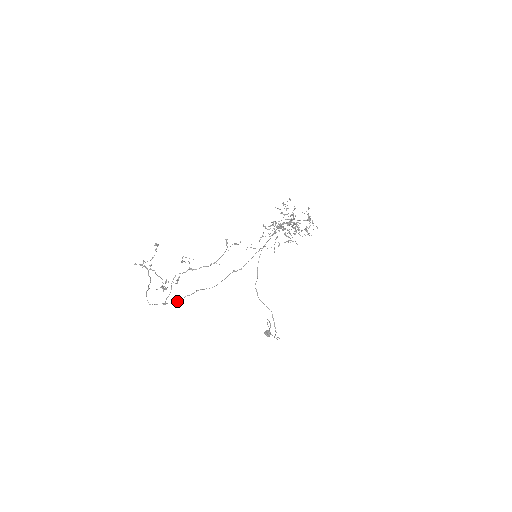
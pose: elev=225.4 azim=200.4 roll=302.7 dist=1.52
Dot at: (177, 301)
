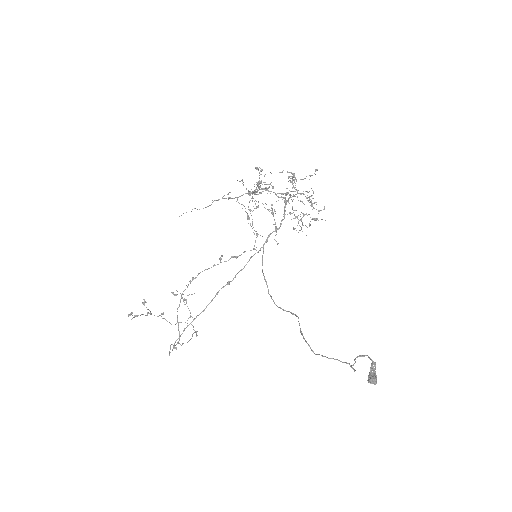
Dot at: (178, 338)
